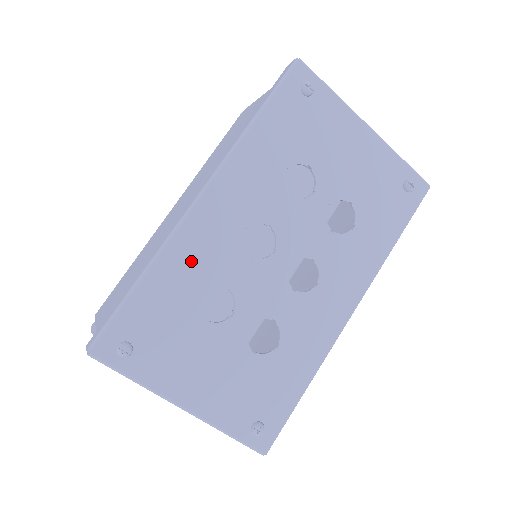
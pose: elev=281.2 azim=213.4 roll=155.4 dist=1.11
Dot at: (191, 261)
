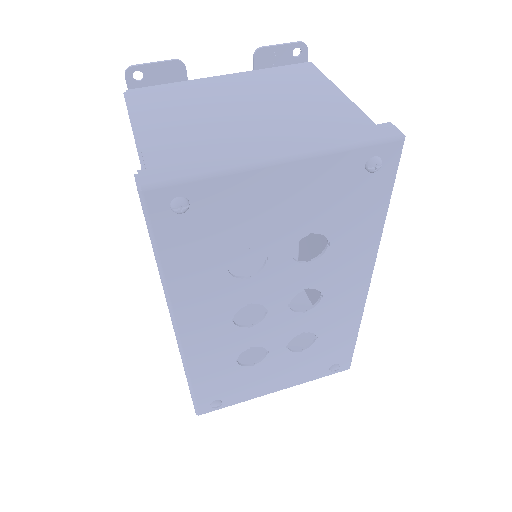
Dot at: (211, 358)
